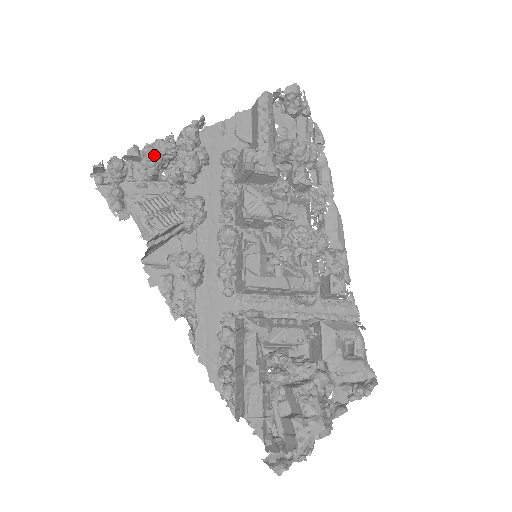
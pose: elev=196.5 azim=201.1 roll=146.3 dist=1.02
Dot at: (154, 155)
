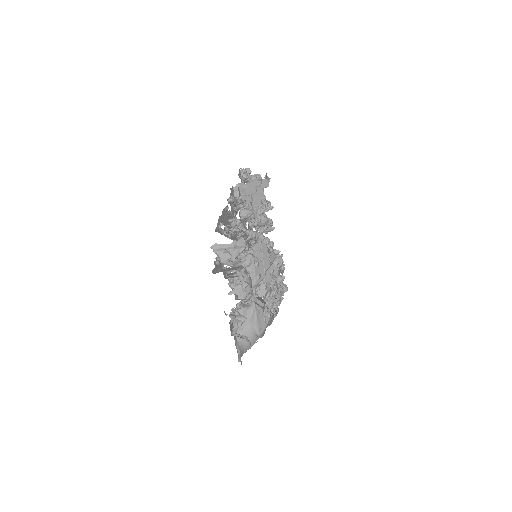
Dot at: occluded
